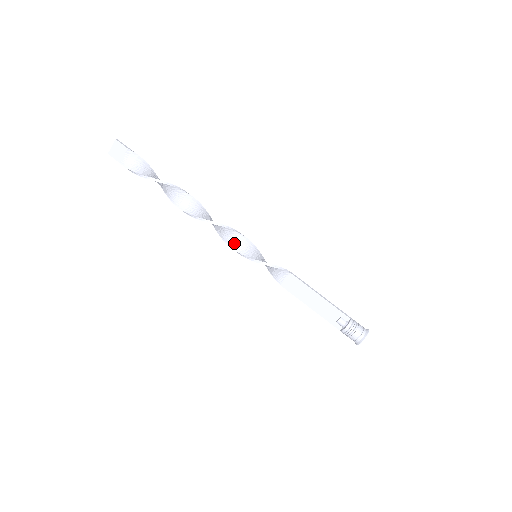
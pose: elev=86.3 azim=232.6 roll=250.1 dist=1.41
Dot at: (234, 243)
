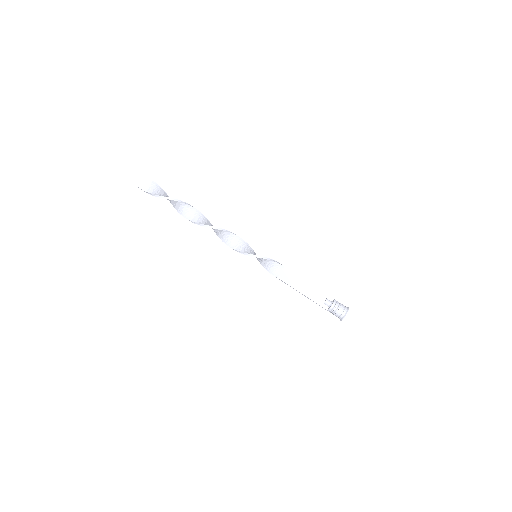
Dot at: (238, 246)
